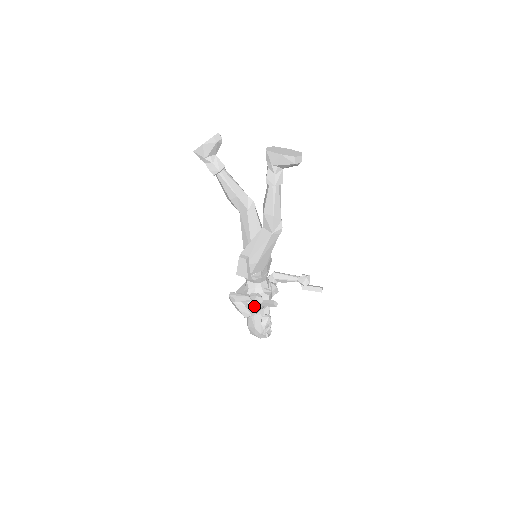
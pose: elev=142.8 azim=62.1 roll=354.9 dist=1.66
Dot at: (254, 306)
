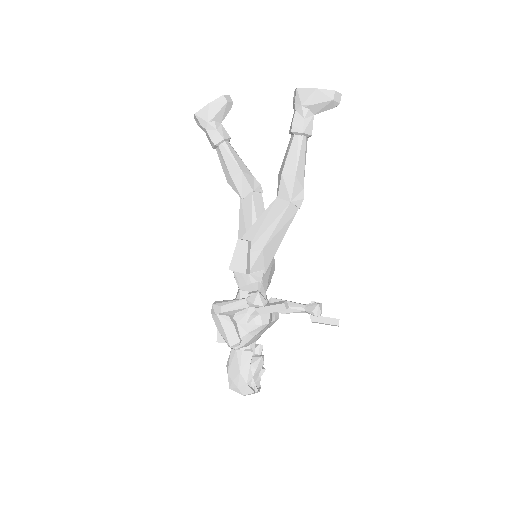
Dot at: (246, 328)
